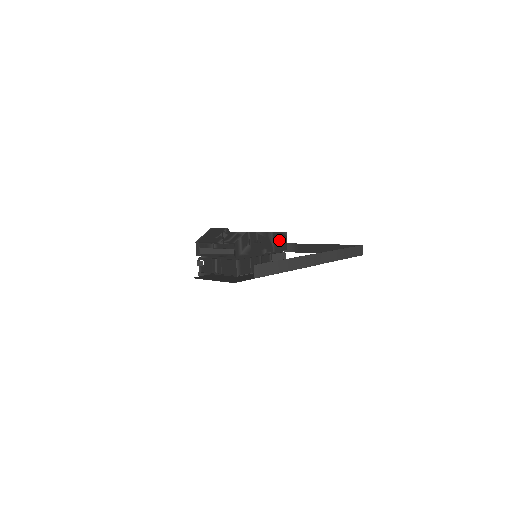
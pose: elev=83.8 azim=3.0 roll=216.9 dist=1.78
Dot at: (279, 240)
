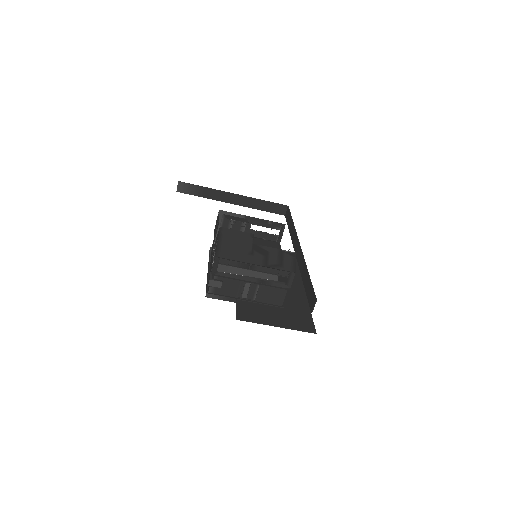
Dot at: occluded
